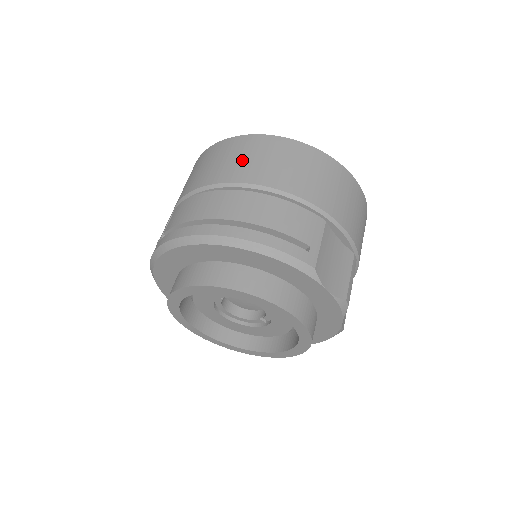
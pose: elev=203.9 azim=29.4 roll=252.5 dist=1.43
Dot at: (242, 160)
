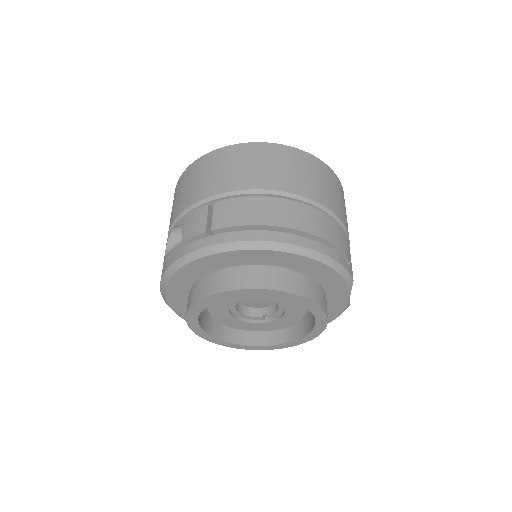
Dot at: (290, 171)
